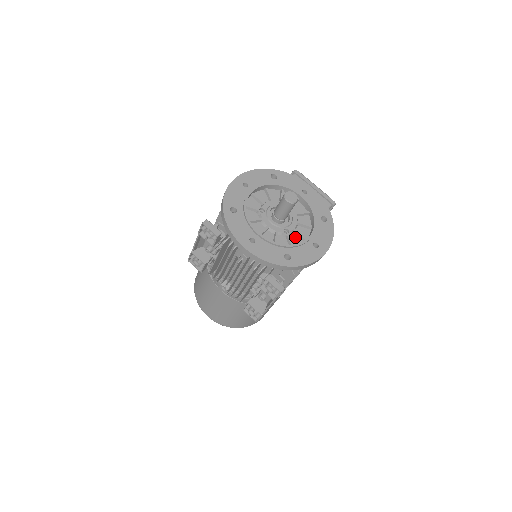
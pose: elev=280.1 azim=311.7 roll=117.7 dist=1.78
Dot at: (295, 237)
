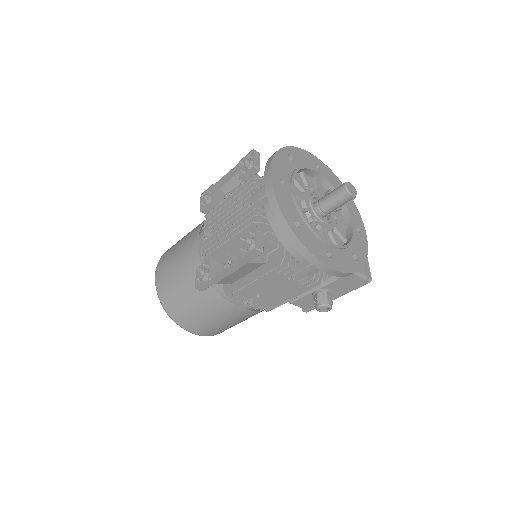
Dot at: occluded
